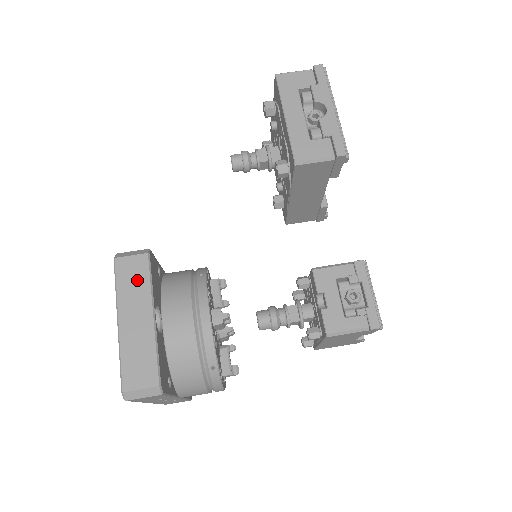
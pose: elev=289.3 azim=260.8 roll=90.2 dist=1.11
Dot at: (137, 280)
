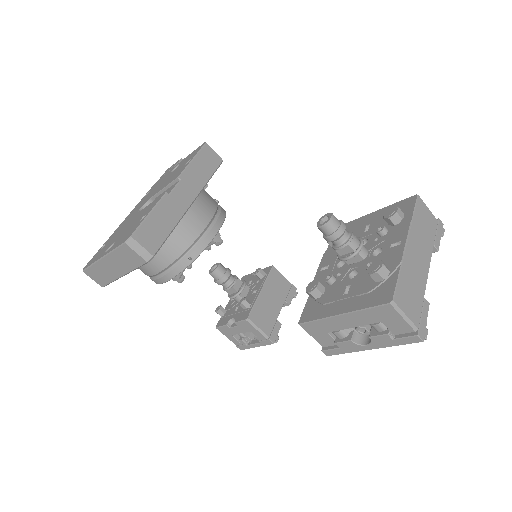
Dot at: (129, 261)
